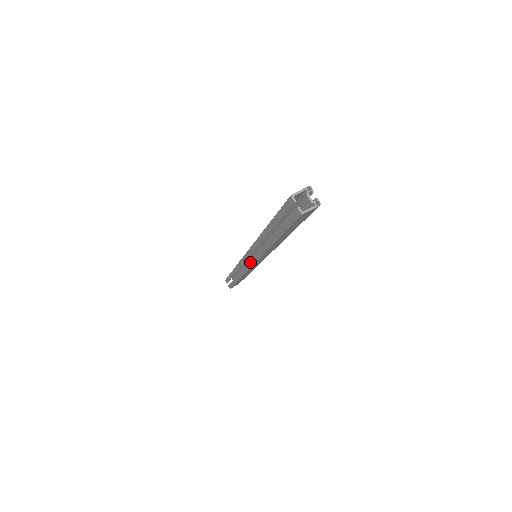
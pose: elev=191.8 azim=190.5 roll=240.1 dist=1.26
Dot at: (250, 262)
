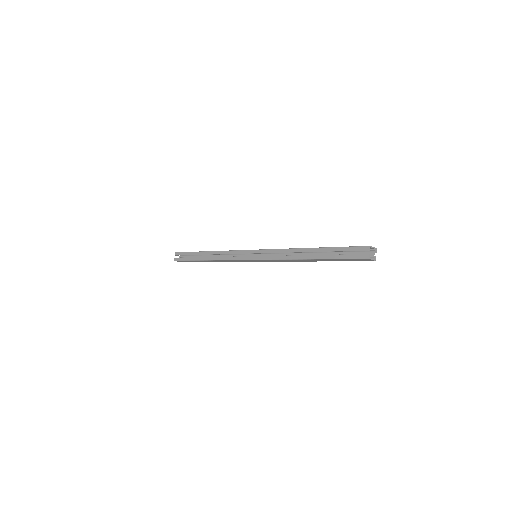
Dot at: (252, 257)
